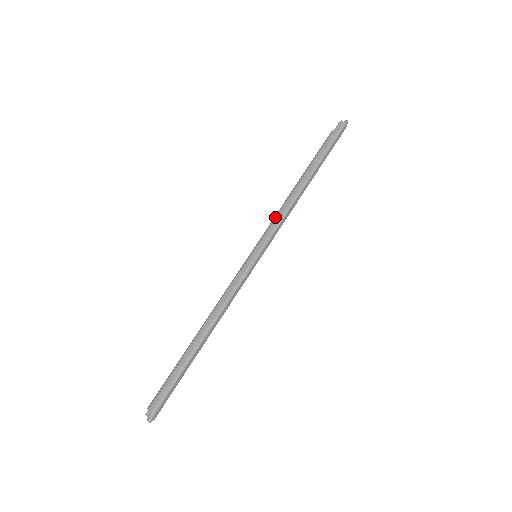
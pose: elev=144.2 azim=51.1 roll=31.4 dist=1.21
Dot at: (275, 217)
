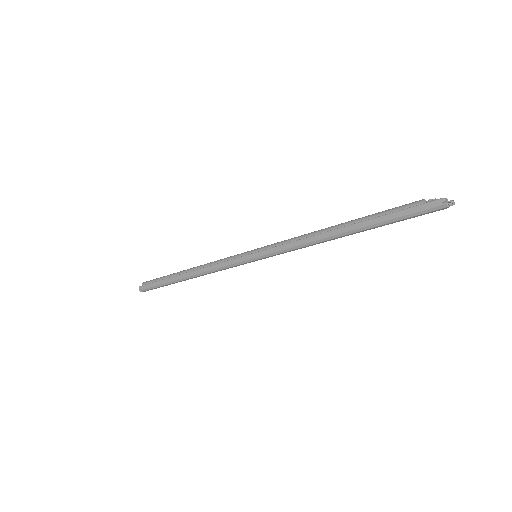
Dot at: (291, 241)
